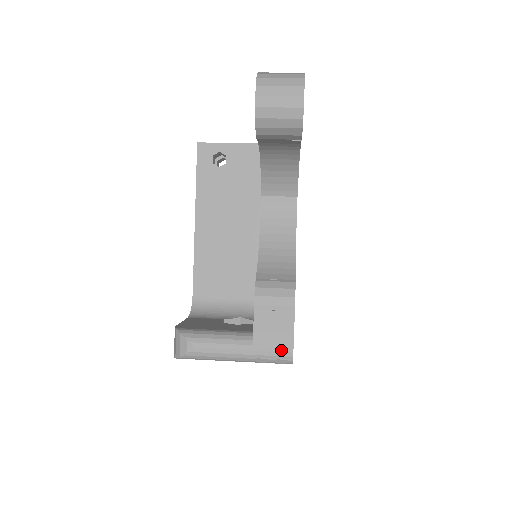
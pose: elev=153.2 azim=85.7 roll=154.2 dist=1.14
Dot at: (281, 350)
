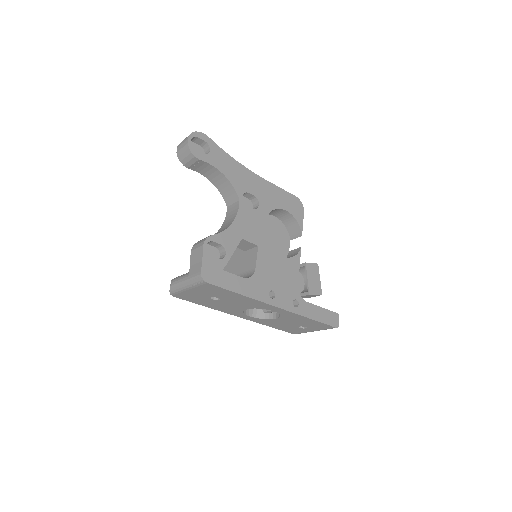
Dot at: (197, 272)
